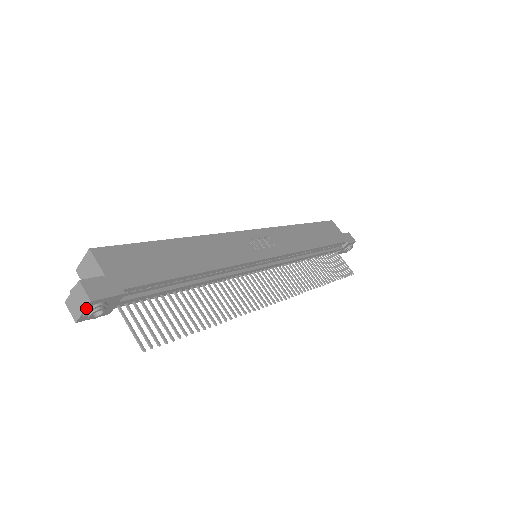
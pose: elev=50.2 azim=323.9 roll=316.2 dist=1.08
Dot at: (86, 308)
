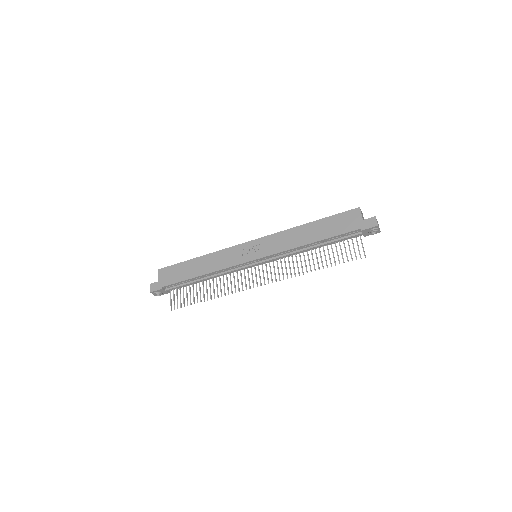
Dot at: (153, 294)
